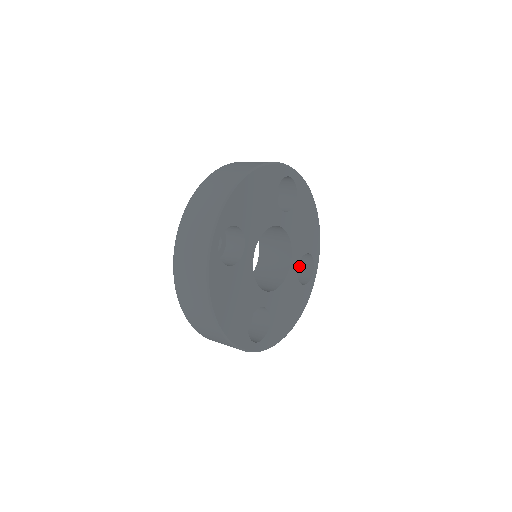
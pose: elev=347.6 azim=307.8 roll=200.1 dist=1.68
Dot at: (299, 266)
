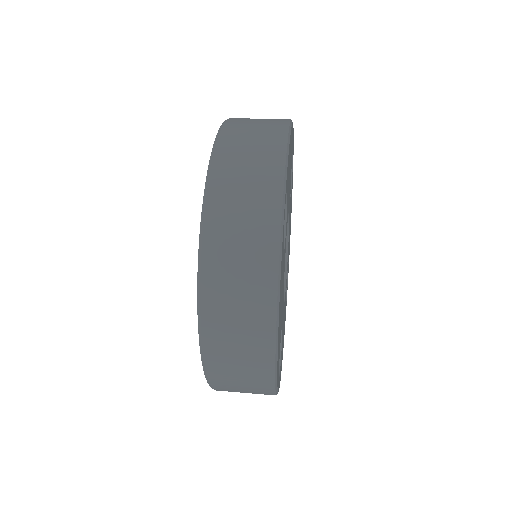
Dot at: occluded
